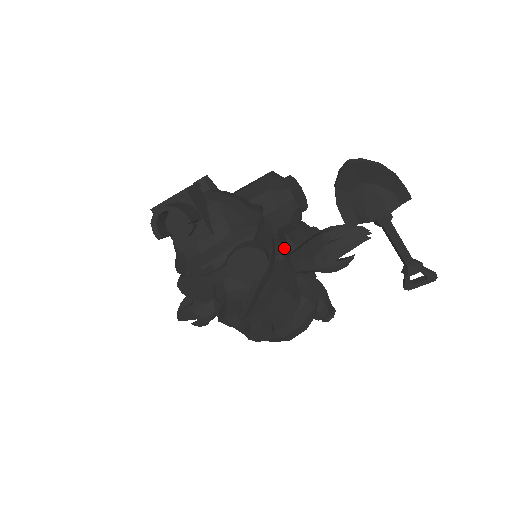
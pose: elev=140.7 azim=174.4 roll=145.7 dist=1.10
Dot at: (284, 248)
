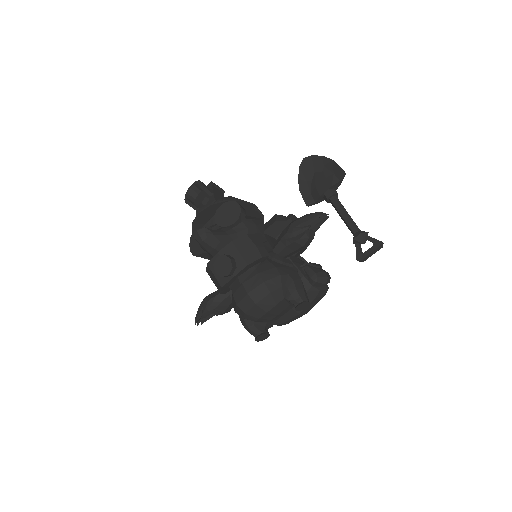
Dot at: (272, 241)
